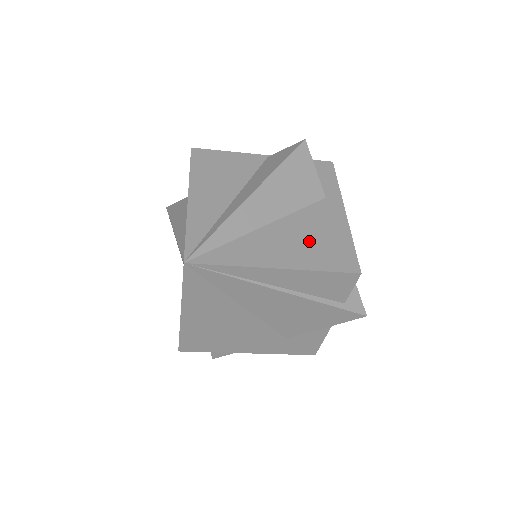
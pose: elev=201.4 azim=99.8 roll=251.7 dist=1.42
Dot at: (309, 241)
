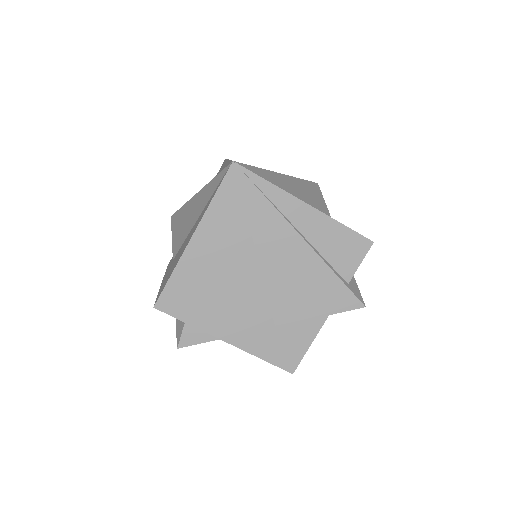
Dot at: occluded
